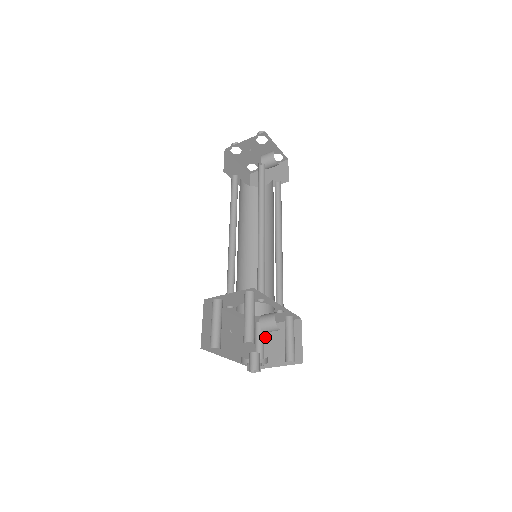
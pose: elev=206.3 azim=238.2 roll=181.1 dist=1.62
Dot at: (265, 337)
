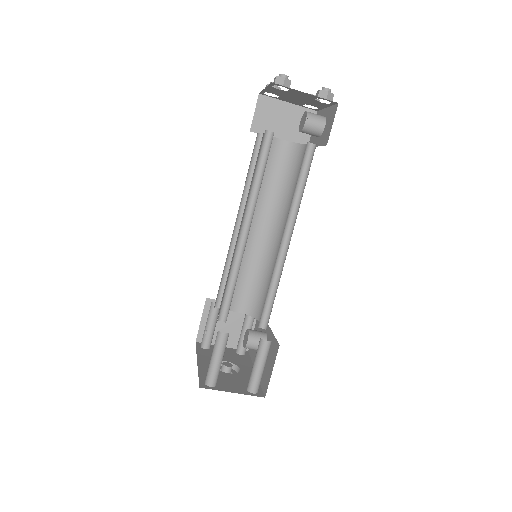
Dot at: occluded
